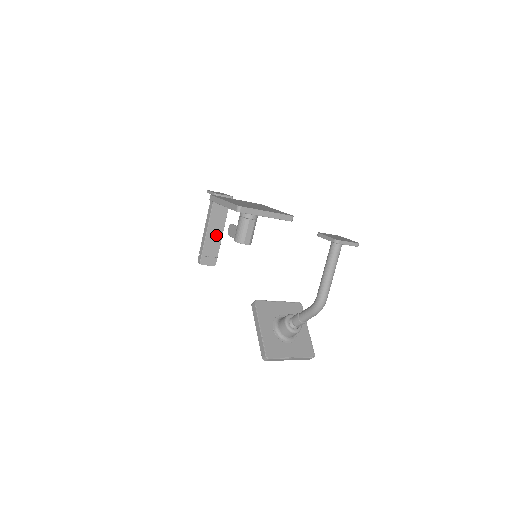
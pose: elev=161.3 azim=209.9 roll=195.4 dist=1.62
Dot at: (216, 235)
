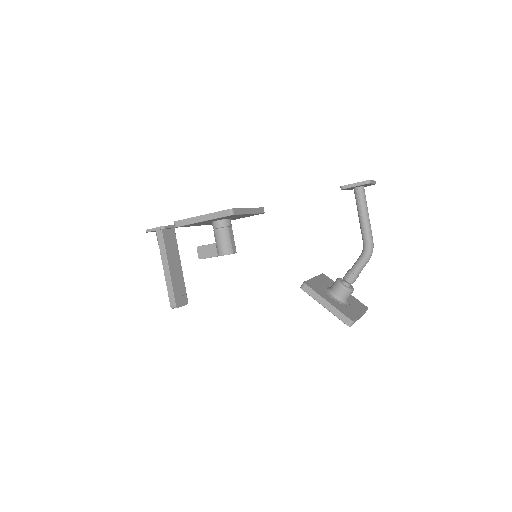
Dot at: (177, 271)
